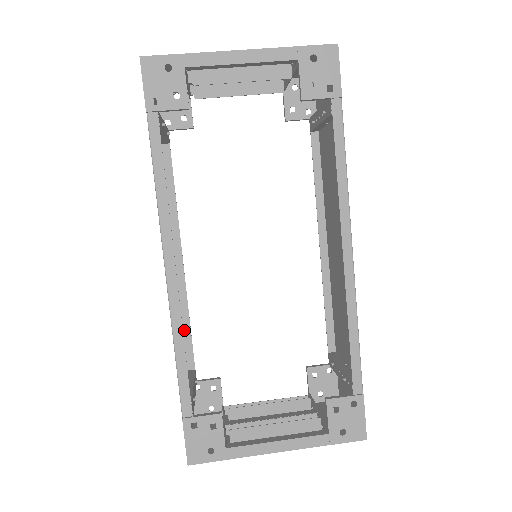
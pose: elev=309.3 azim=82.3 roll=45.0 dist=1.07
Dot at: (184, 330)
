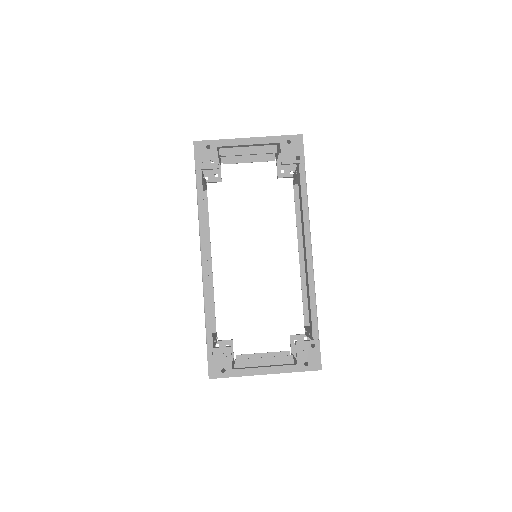
Dot at: occluded
